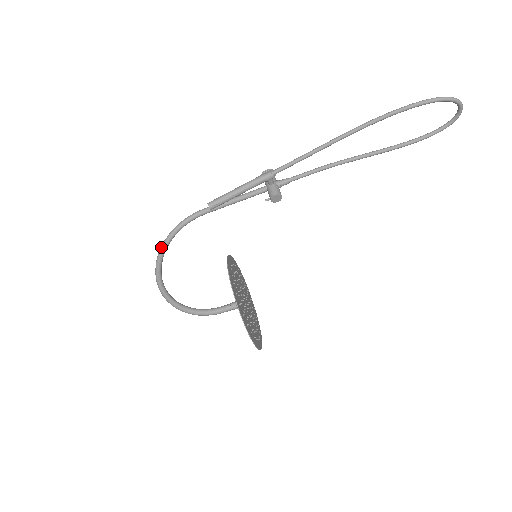
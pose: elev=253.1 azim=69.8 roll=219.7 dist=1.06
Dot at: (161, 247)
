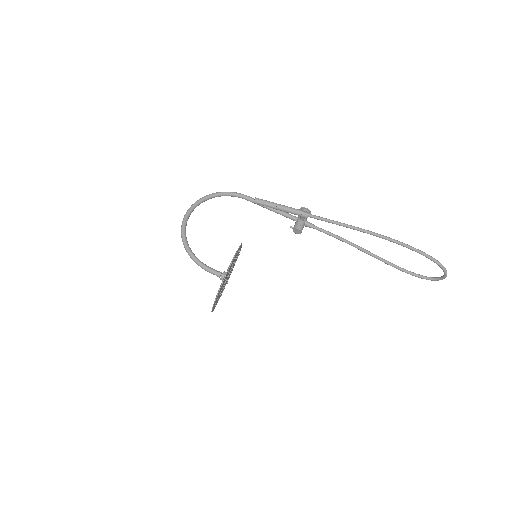
Dot at: (204, 197)
